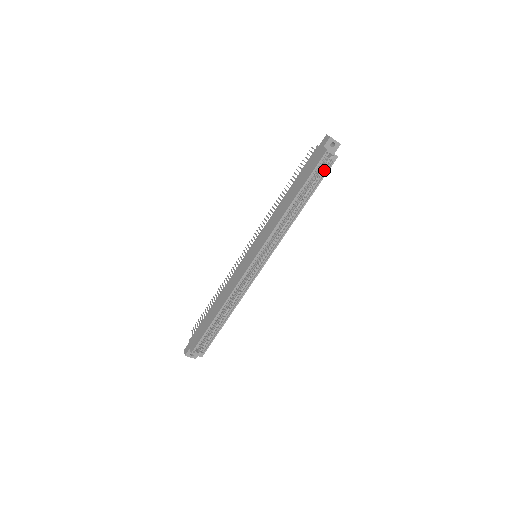
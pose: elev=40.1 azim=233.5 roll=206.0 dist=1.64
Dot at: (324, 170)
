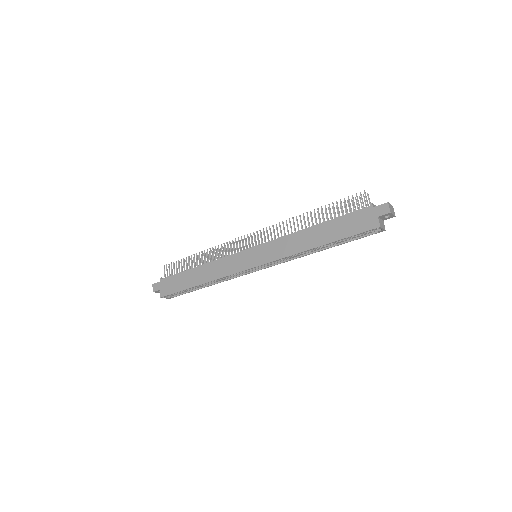
Dot at: (364, 233)
